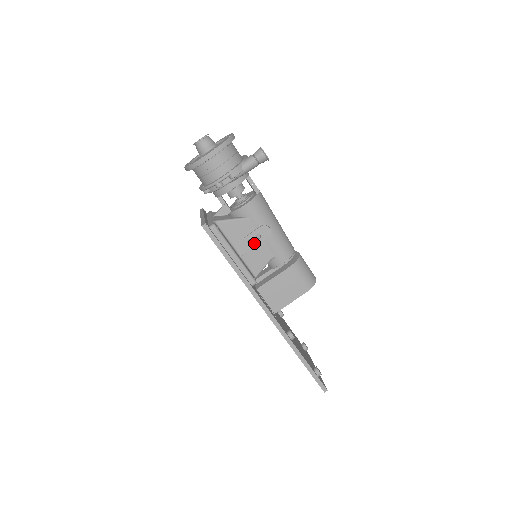
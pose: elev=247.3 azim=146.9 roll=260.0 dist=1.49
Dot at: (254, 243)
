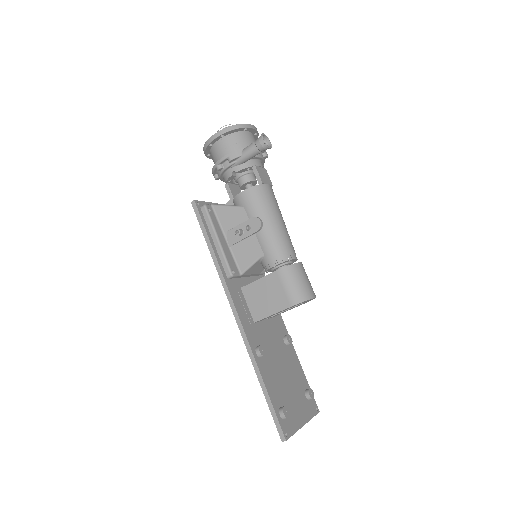
Dot at: (244, 234)
